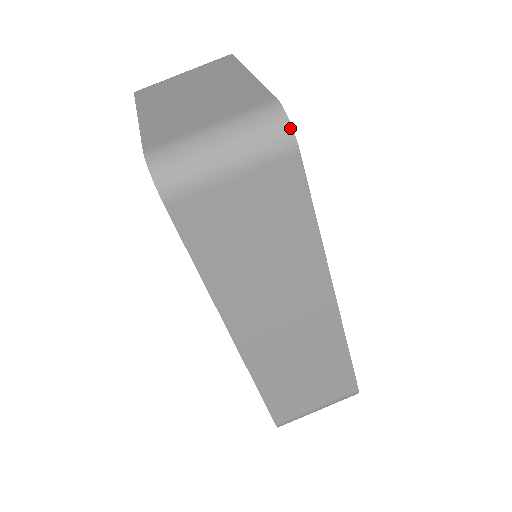
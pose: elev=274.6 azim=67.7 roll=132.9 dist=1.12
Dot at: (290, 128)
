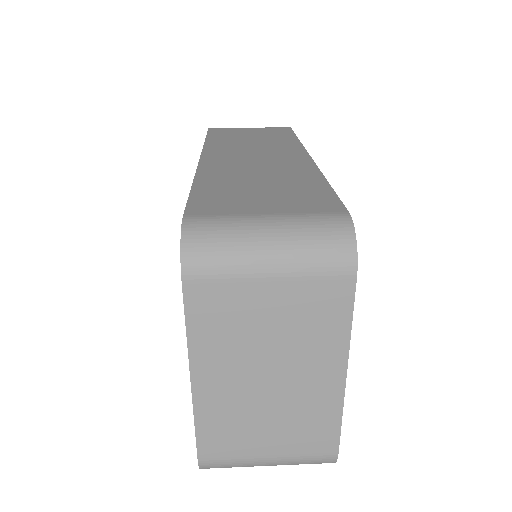
Dot at: occluded
